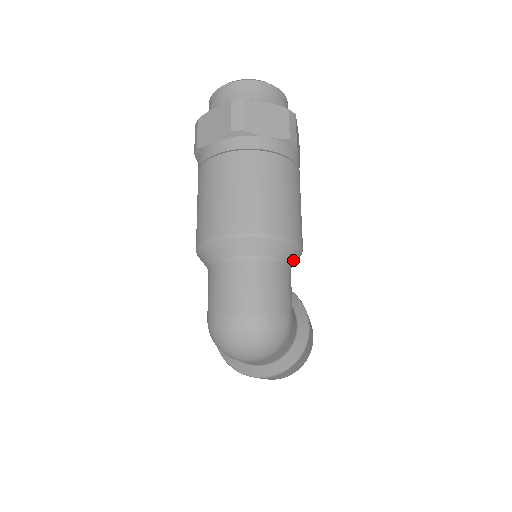
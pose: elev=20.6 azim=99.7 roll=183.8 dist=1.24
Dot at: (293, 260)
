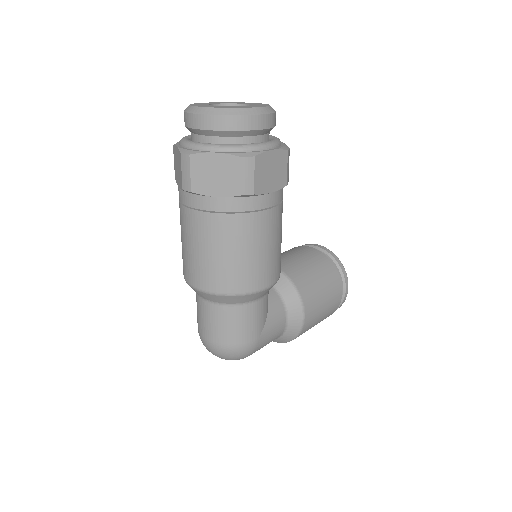
Dot at: (258, 297)
